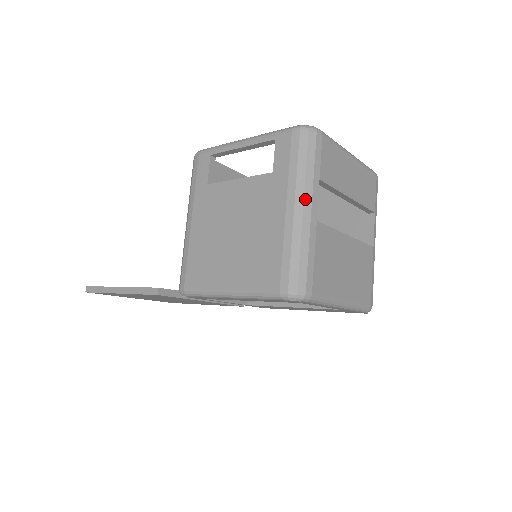
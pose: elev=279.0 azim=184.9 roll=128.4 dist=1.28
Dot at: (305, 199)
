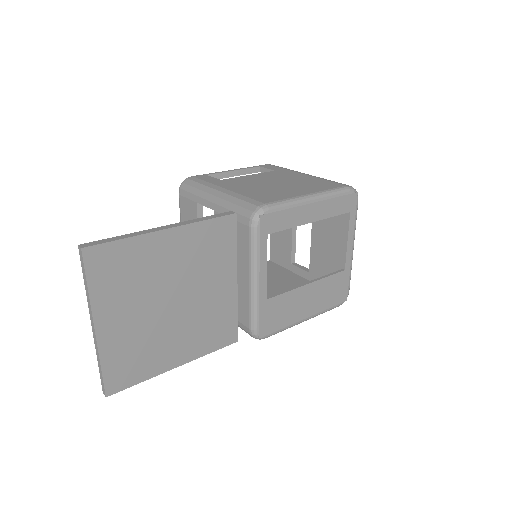
Dot at: occluded
